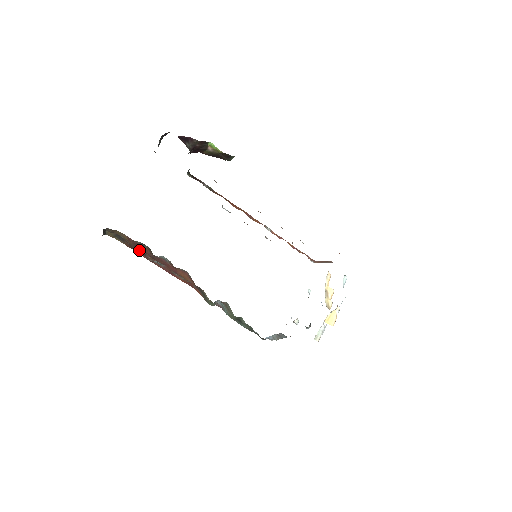
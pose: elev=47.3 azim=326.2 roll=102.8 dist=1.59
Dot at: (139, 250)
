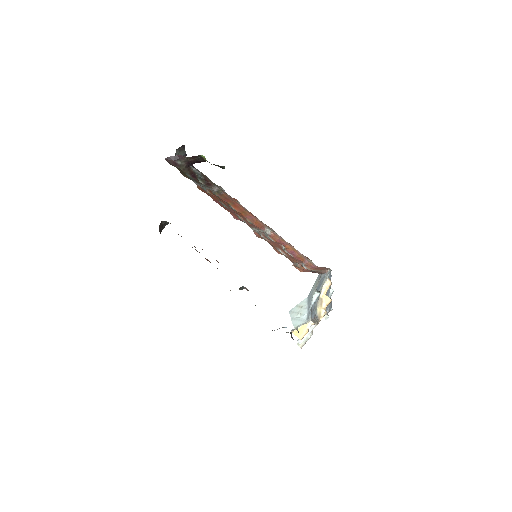
Dot at: occluded
